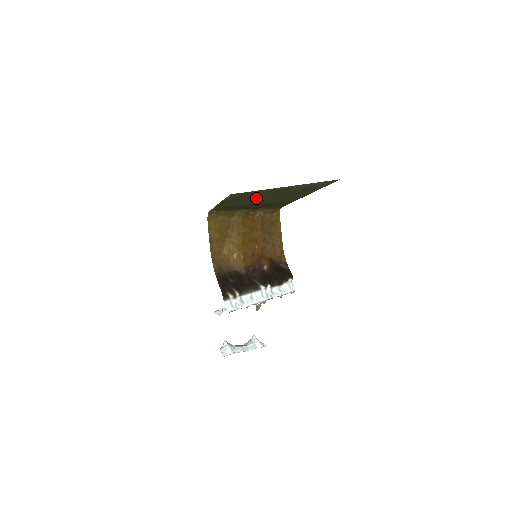
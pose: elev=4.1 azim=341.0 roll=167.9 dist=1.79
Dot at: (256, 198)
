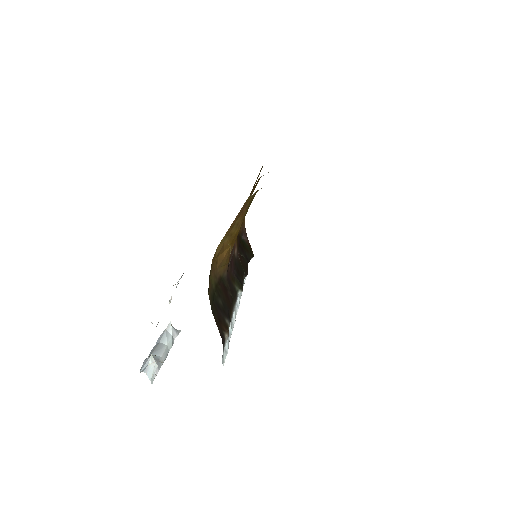
Dot at: occluded
